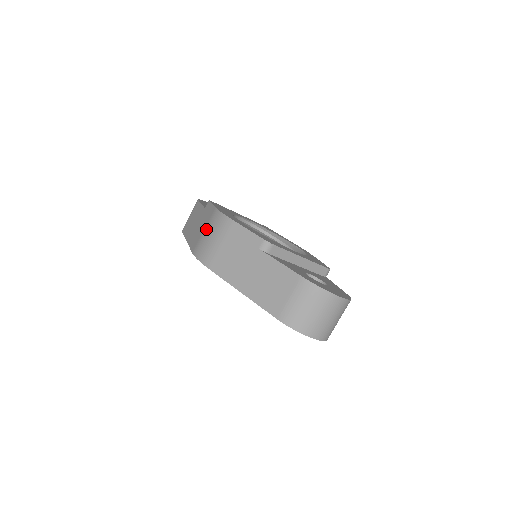
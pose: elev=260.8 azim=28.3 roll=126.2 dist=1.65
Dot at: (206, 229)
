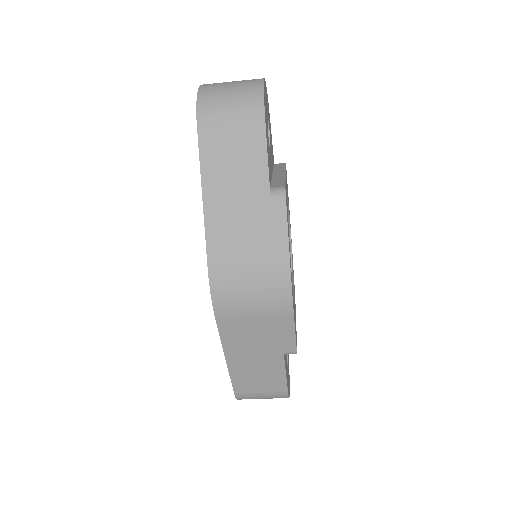
Dot at: (254, 274)
